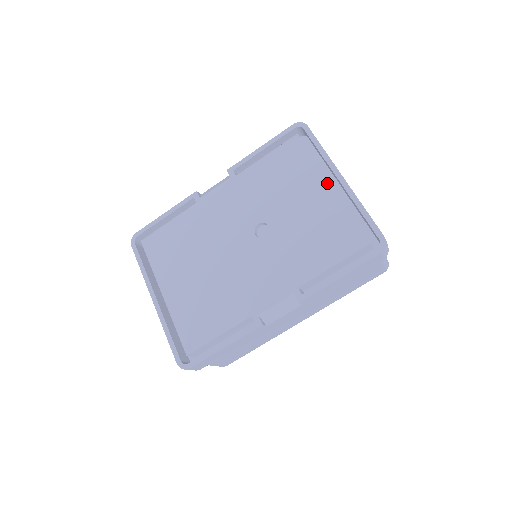
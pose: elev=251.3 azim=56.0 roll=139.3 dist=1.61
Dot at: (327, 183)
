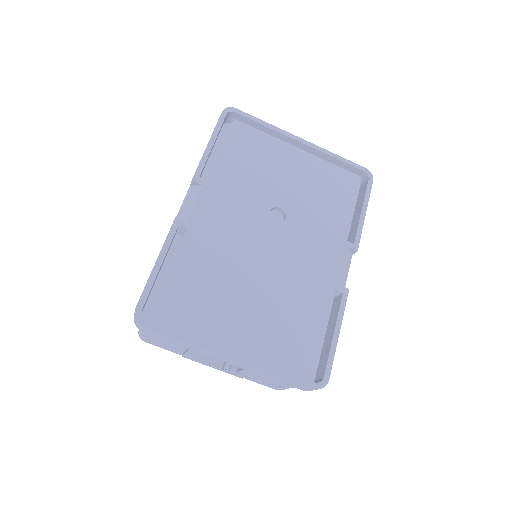
Dot at: (295, 149)
